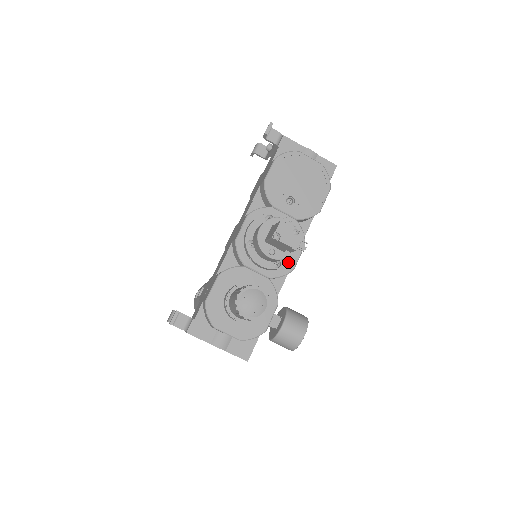
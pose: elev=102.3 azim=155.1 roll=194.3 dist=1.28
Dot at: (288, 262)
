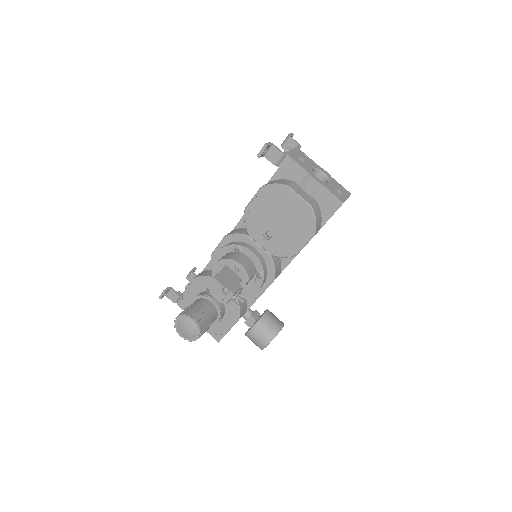
Dot at: (249, 293)
